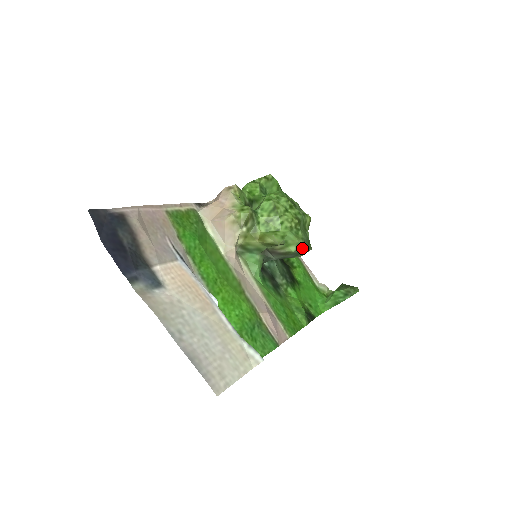
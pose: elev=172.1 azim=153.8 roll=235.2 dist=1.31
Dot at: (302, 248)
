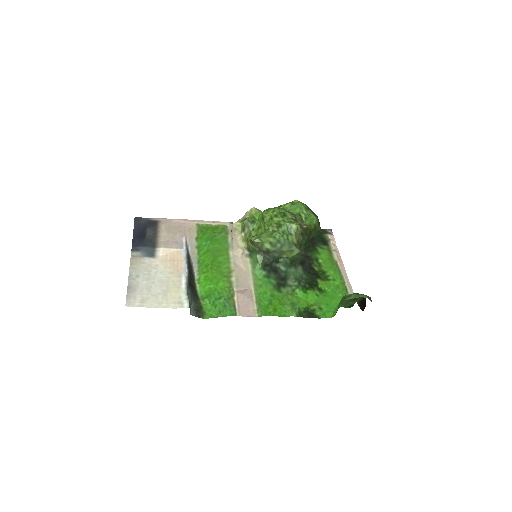
Dot at: (278, 246)
